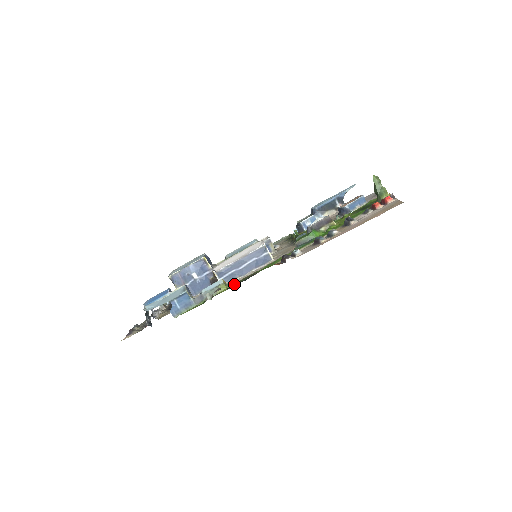
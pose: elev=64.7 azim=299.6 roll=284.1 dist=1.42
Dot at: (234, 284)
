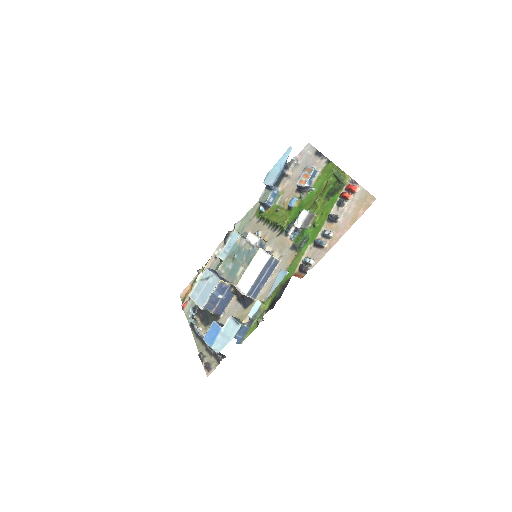
Dot at: (270, 300)
